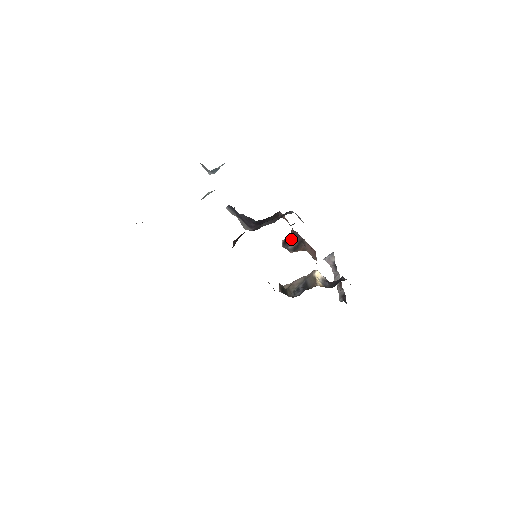
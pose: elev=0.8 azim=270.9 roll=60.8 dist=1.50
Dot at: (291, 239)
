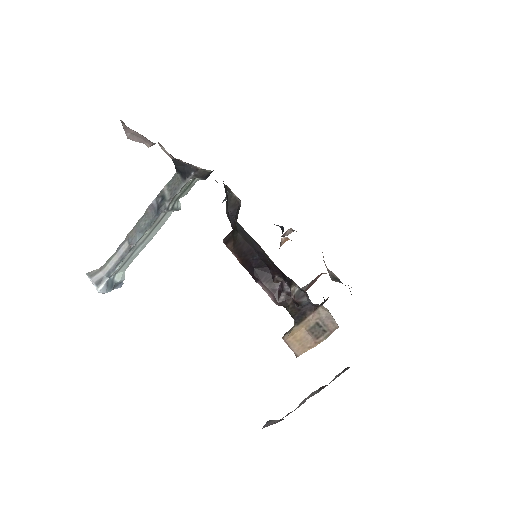
Dot at: occluded
